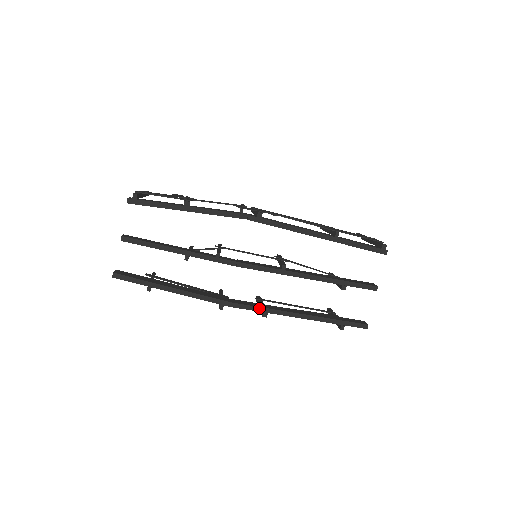
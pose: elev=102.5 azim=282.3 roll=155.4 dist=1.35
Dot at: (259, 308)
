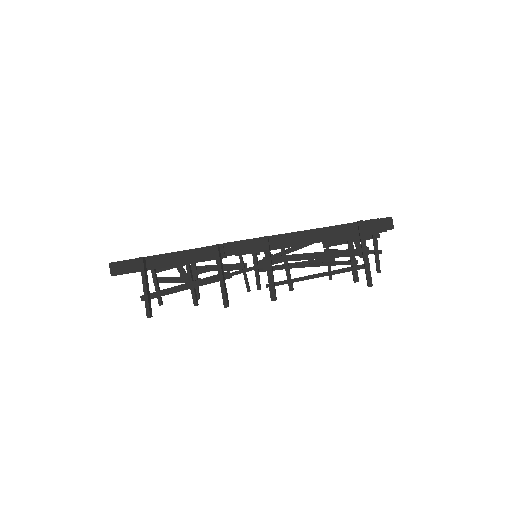
Dot at: (258, 238)
